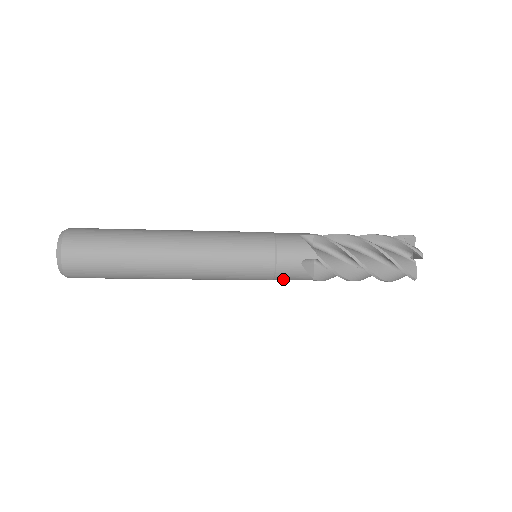
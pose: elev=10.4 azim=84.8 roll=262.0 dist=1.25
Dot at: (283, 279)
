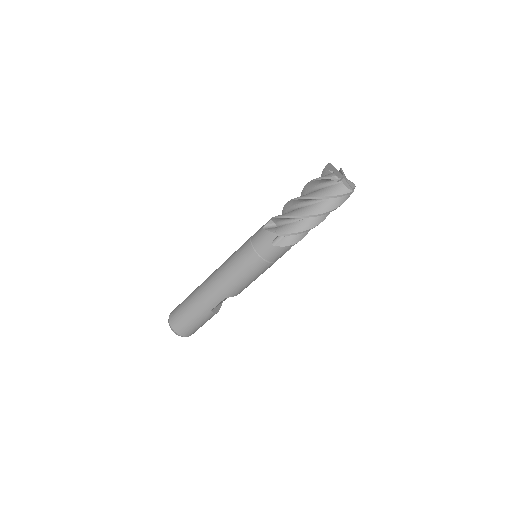
Dot at: (263, 249)
